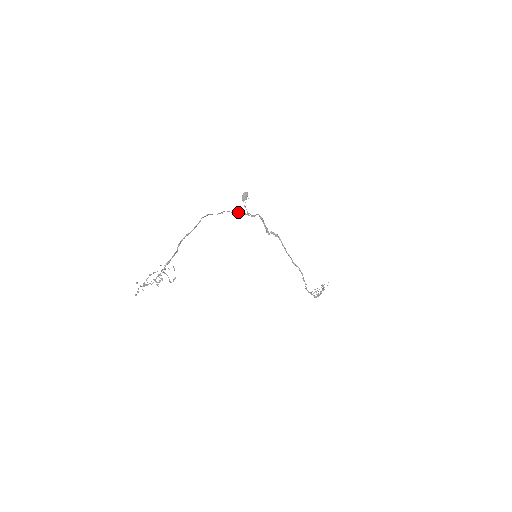
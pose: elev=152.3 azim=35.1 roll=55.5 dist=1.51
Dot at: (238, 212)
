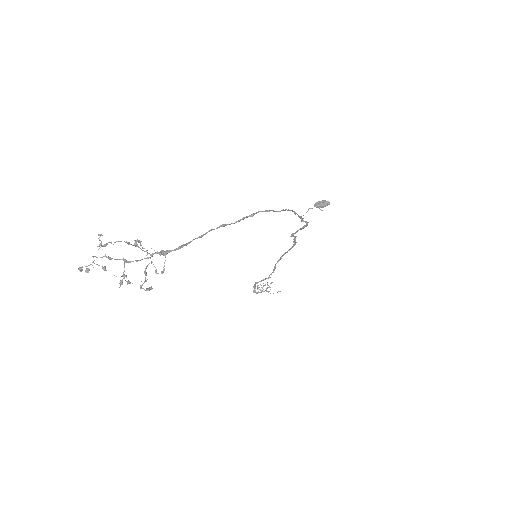
Dot at: occluded
